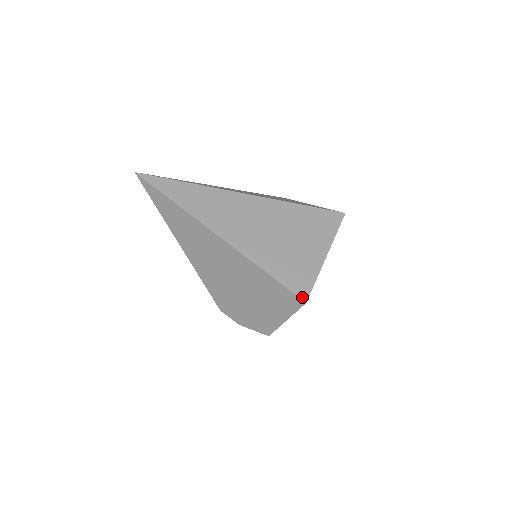
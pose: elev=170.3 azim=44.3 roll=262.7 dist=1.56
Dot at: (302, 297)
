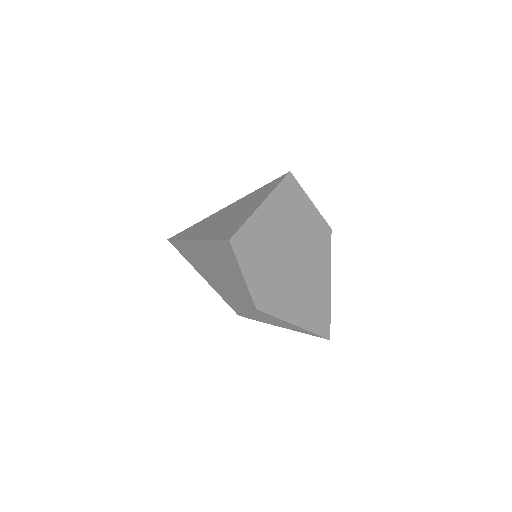
Dot at: (228, 238)
